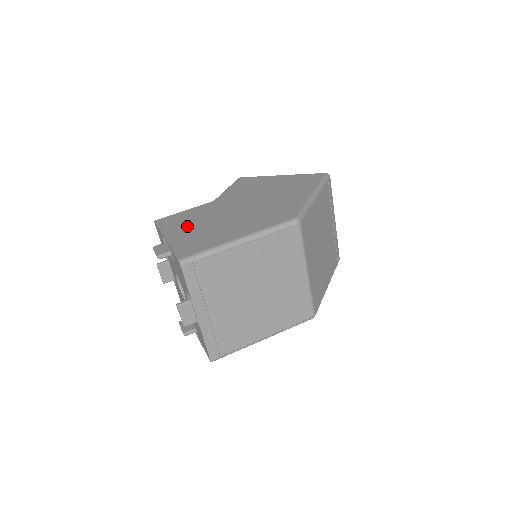
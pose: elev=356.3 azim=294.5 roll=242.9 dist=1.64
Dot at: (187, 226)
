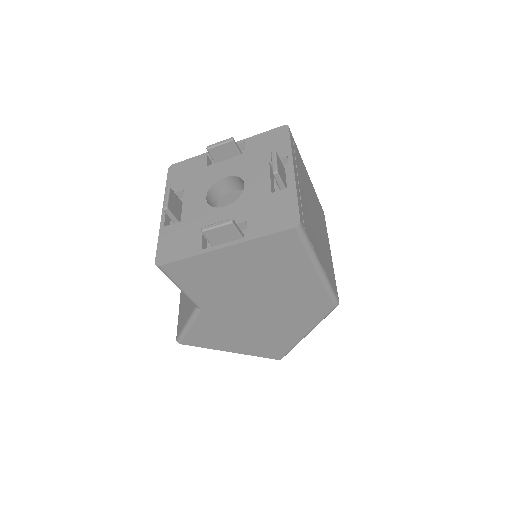
Dot at: occluded
